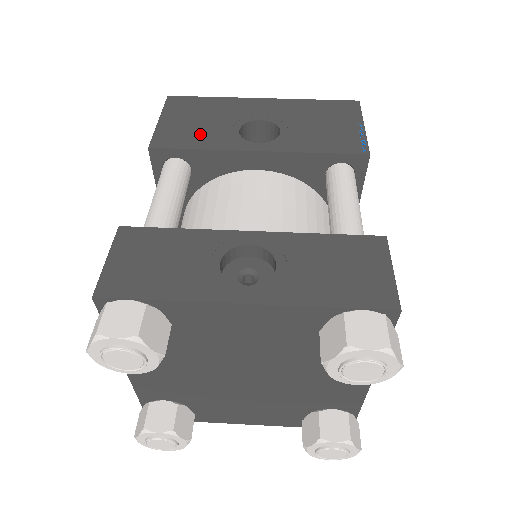
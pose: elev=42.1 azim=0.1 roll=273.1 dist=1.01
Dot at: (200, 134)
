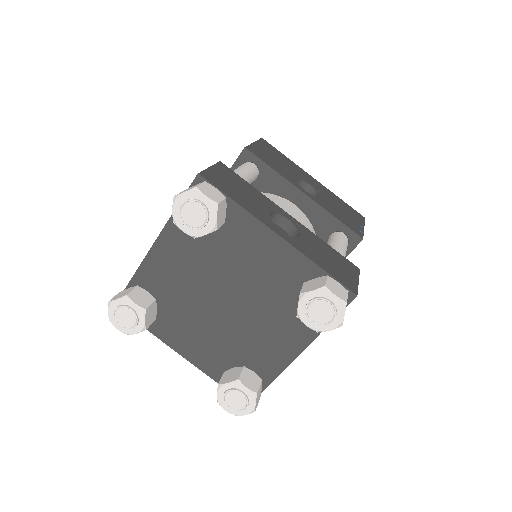
Dot at: (275, 164)
